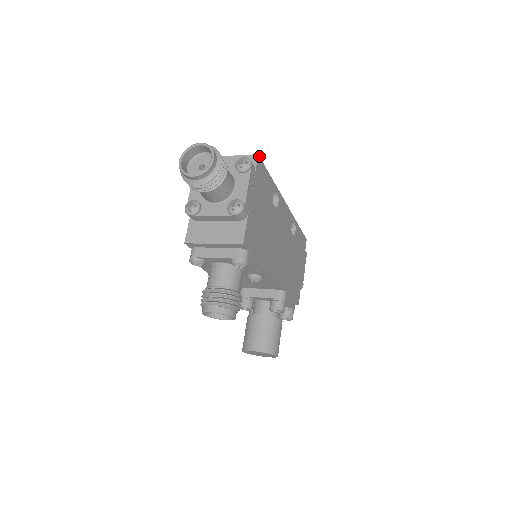
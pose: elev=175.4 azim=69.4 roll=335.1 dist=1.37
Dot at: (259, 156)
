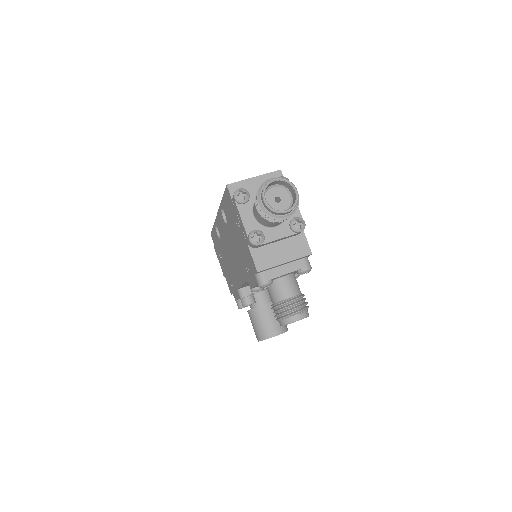
Dot at: (280, 171)
